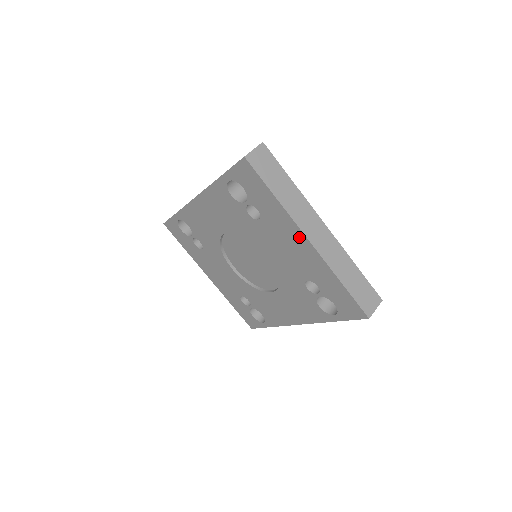
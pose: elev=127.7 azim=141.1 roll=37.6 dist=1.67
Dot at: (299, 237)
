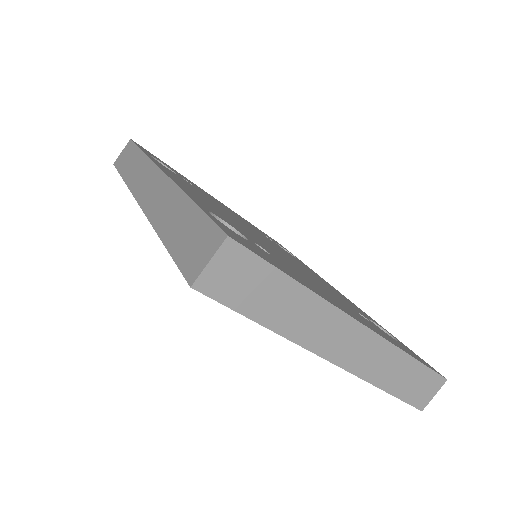
Dot at: occluded
